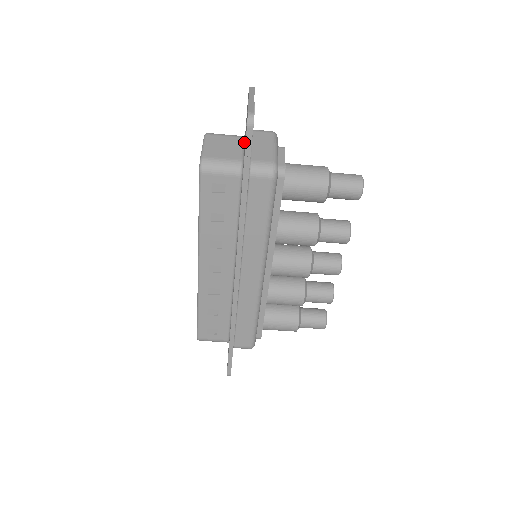
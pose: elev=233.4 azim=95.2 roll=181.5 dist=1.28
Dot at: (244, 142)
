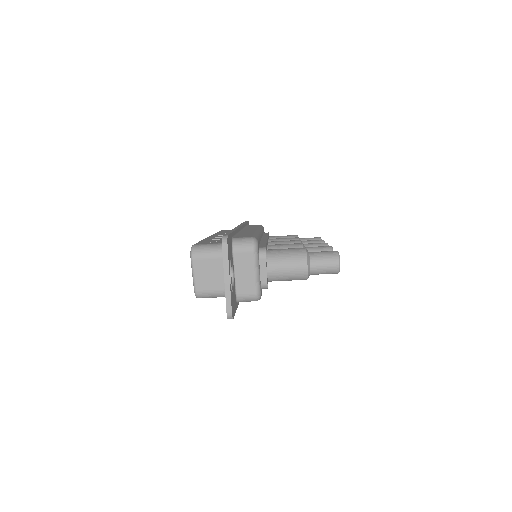
Dot at: occluded
